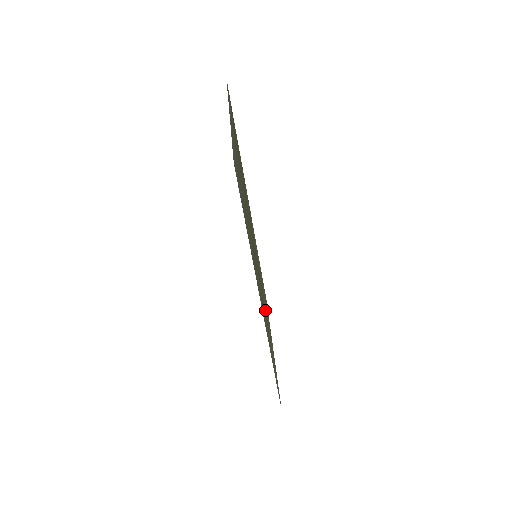
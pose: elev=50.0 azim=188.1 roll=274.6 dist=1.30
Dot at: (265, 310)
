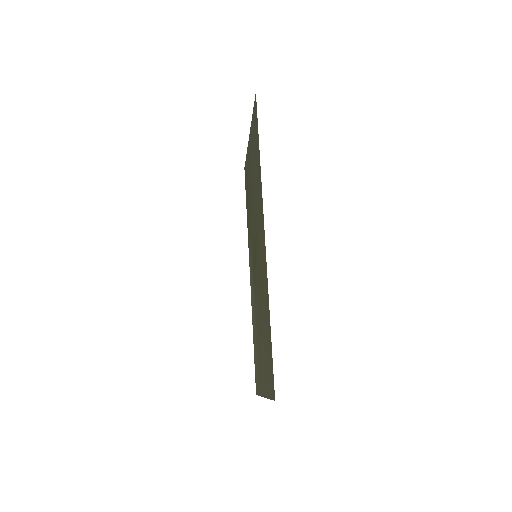
Dot at: (260, 309)
